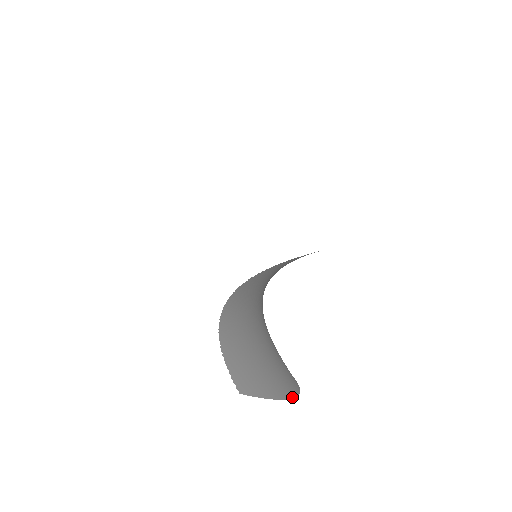
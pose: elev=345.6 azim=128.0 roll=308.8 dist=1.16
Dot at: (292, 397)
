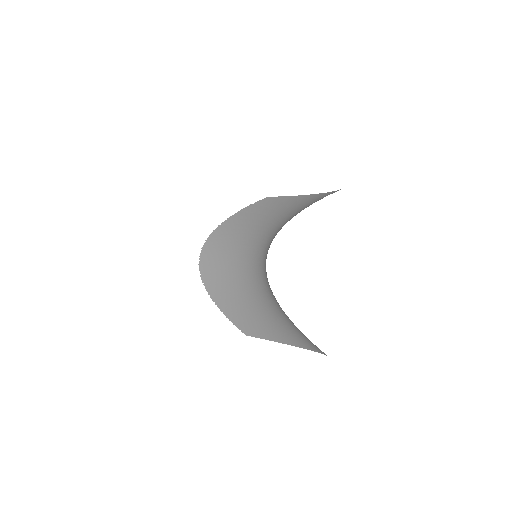
Dot at: occluded
